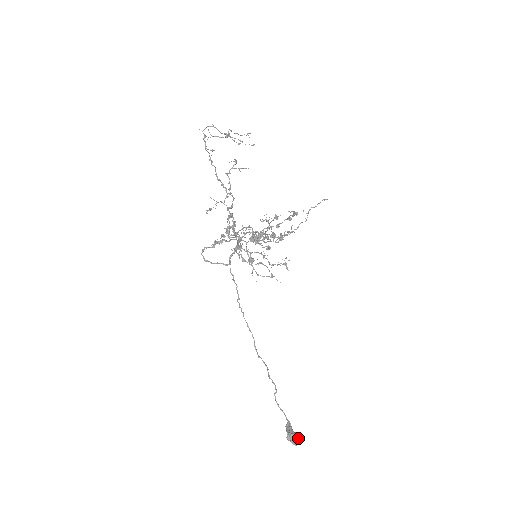
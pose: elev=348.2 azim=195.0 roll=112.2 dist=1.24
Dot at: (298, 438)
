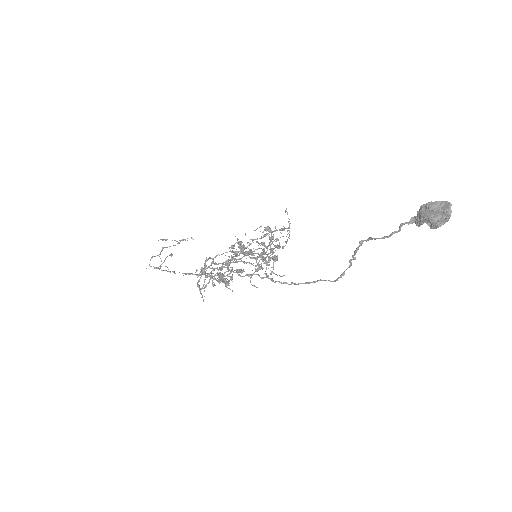
Dot at: (438, 204)
